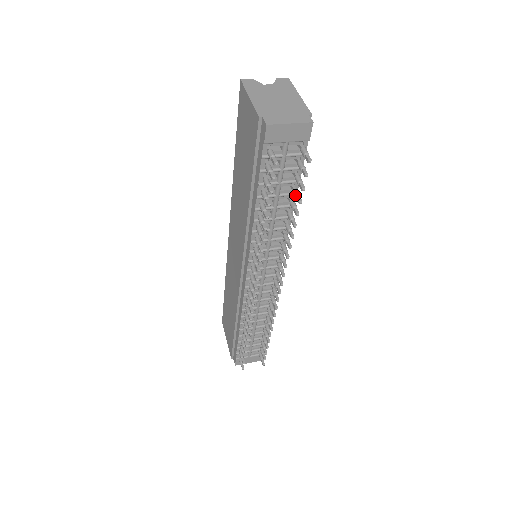
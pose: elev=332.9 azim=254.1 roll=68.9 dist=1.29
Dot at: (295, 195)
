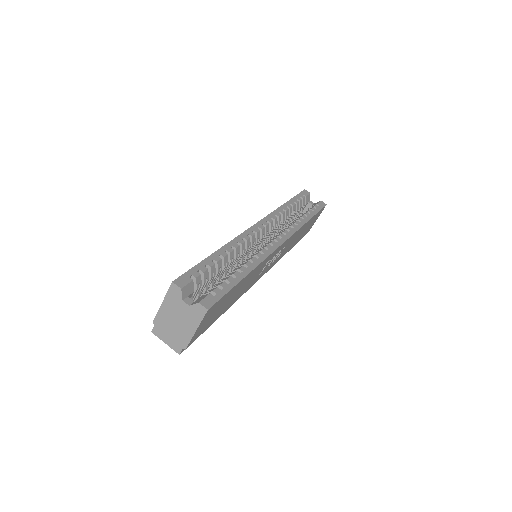
Dot at: occluded
